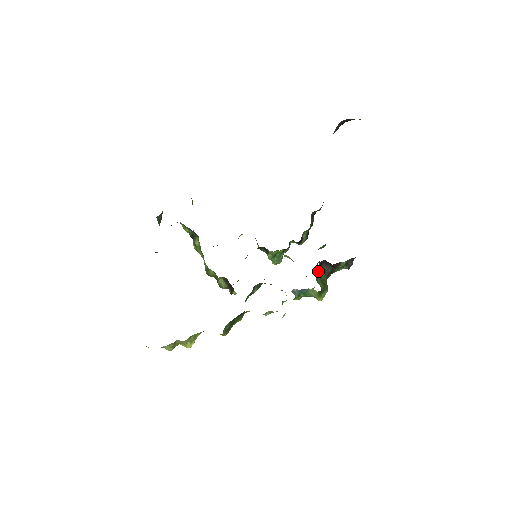
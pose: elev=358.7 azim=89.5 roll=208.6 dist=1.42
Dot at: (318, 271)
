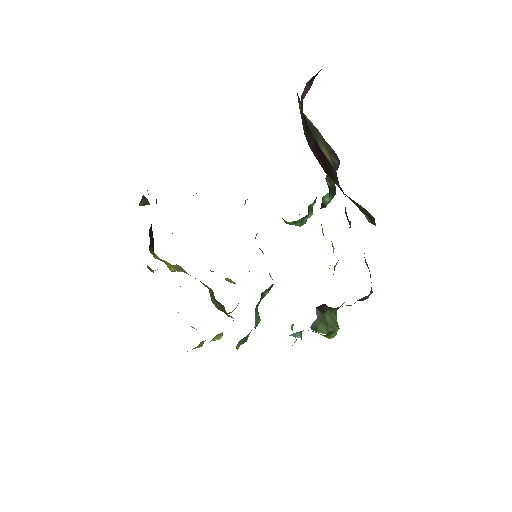
Dot at: (314, 321)
